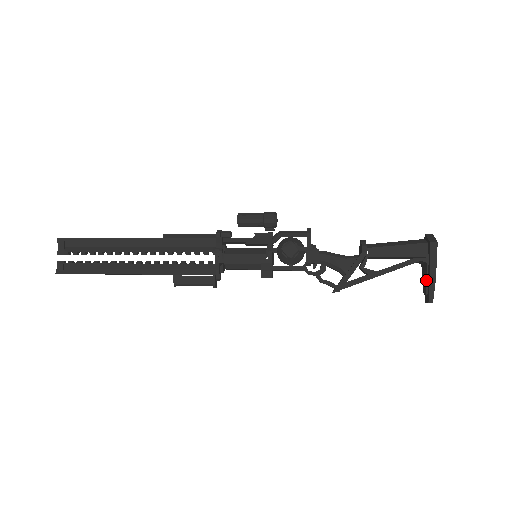
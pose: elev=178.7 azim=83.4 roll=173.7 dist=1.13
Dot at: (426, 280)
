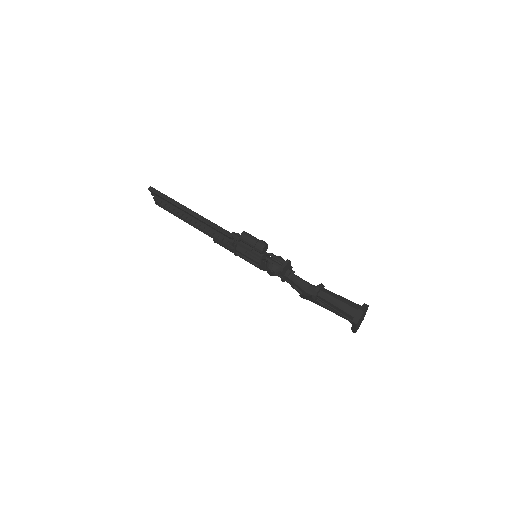
Dot at: occluded
